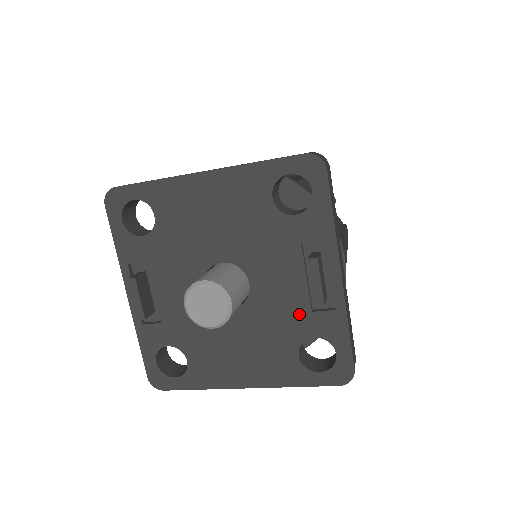
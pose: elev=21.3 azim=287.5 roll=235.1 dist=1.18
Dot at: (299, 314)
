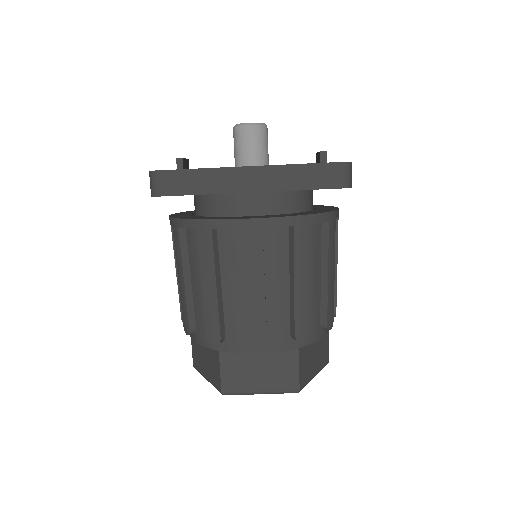
Dot at: occluded
